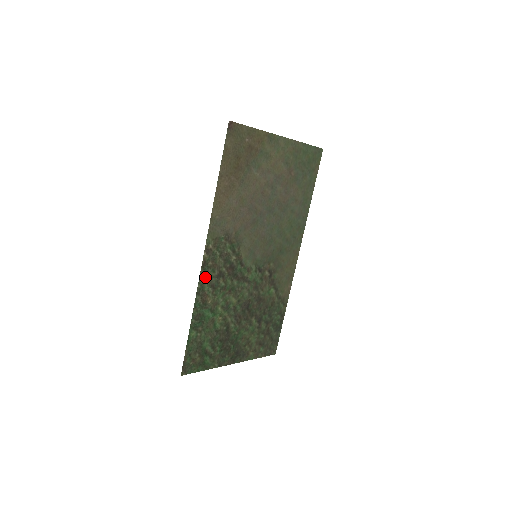
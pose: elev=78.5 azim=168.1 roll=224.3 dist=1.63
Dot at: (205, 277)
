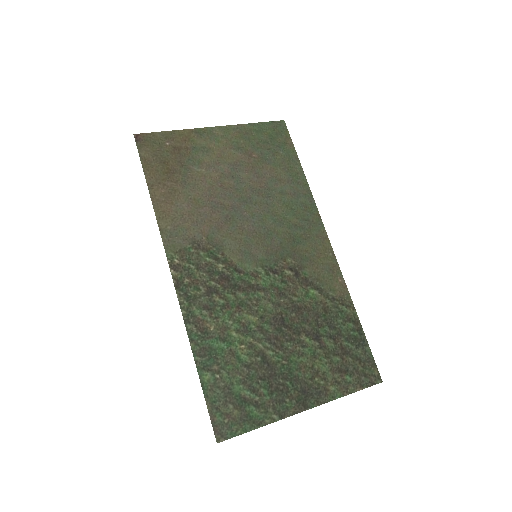
Dot at: (188, 299)
